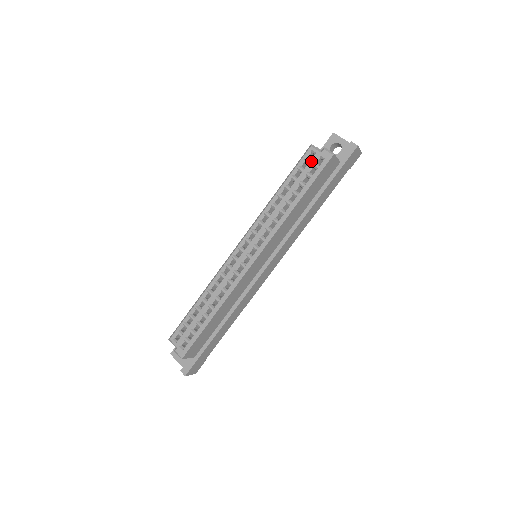
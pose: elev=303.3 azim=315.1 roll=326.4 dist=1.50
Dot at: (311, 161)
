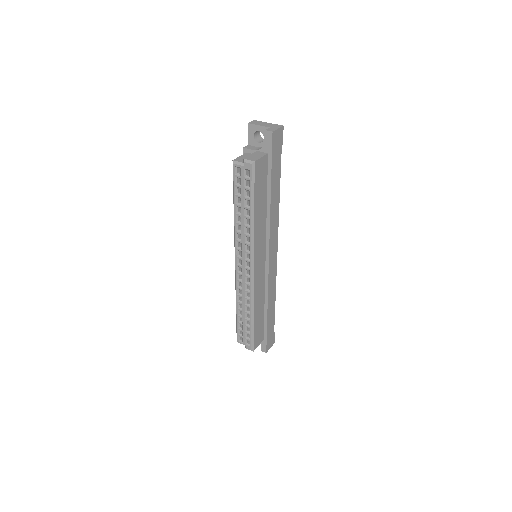
Dot at: (241, 177)
